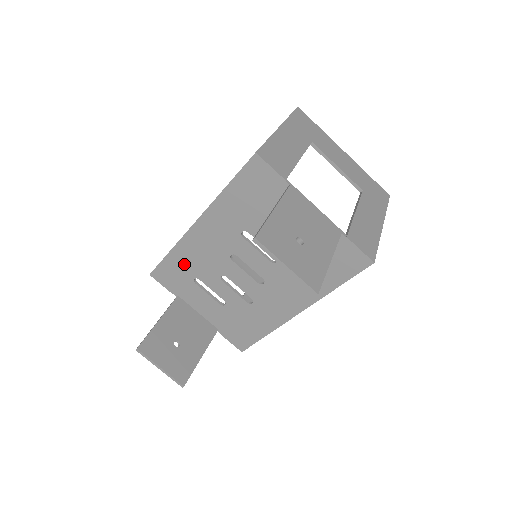
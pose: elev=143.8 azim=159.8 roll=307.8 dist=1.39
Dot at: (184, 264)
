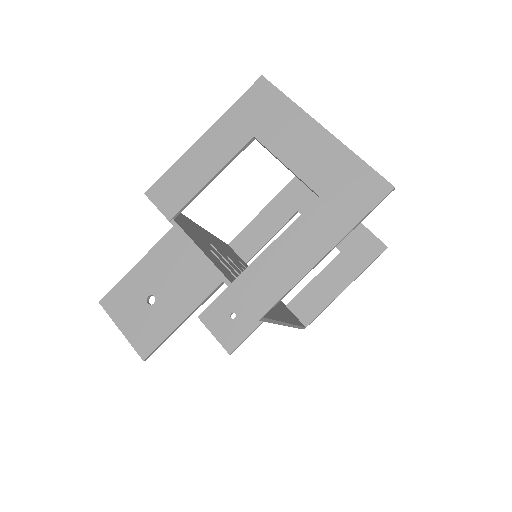
Dot at: occluded
